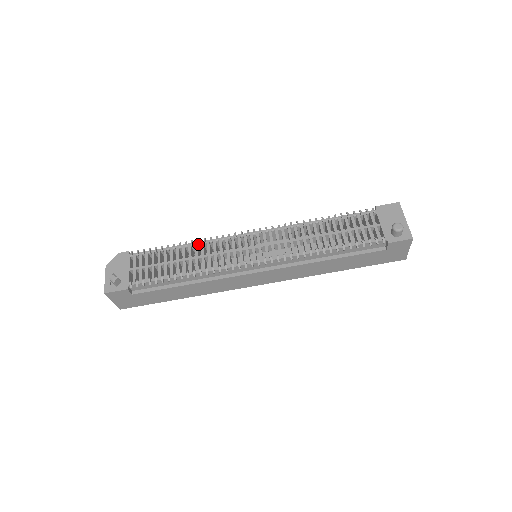
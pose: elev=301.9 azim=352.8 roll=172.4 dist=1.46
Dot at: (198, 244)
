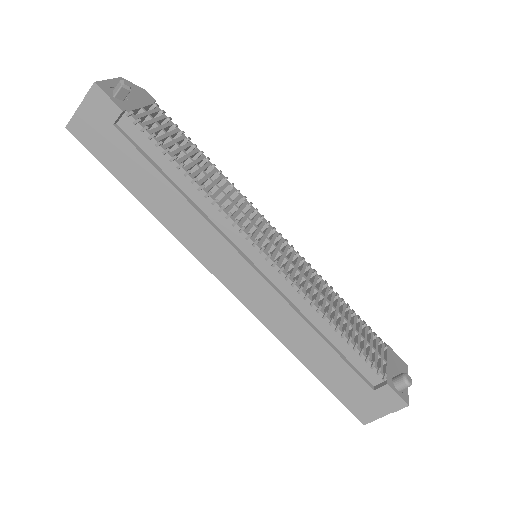
Dot at: (225, 178)
